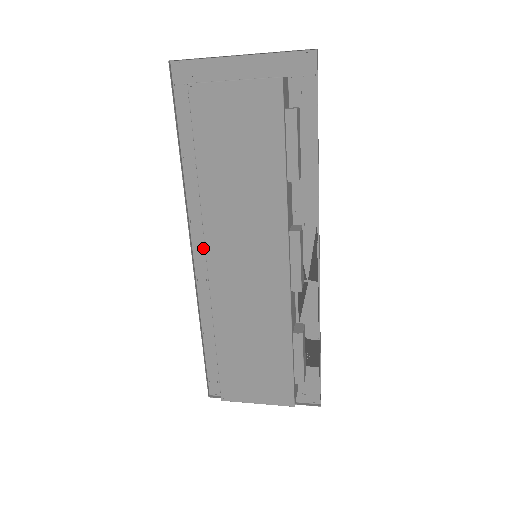
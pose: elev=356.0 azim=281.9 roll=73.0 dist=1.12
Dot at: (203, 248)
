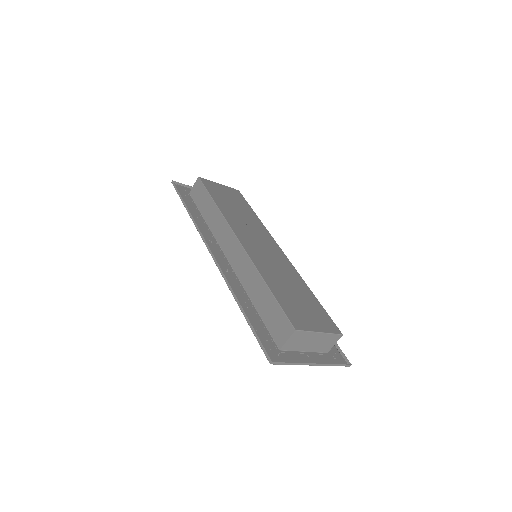
Dot at: (217, 254)
